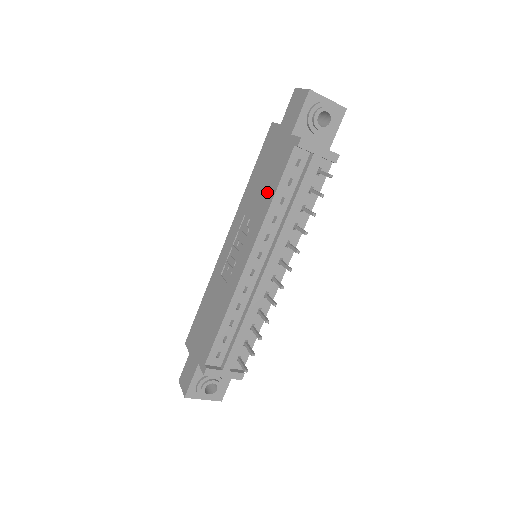
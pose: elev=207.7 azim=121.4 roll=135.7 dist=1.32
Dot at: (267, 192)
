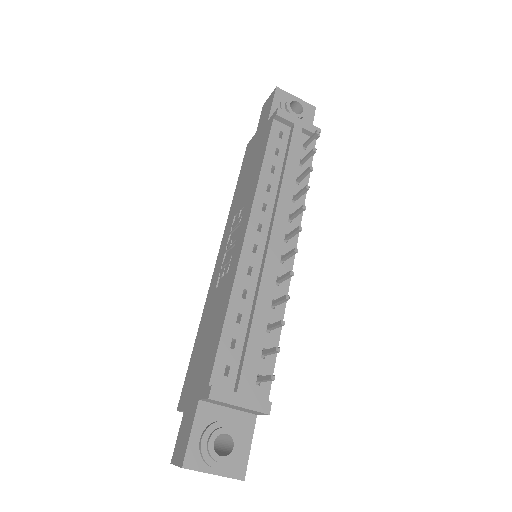
Dot at: (254, 172)
